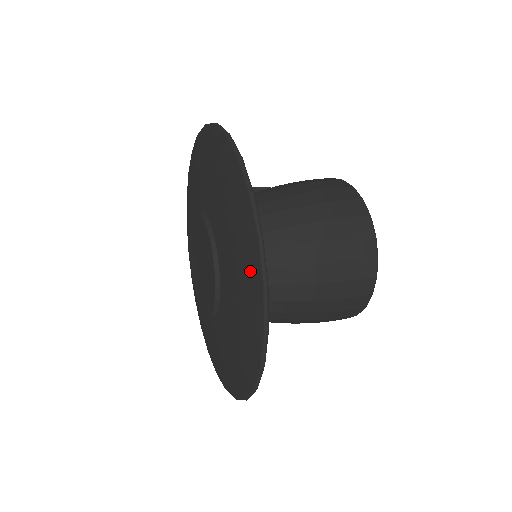
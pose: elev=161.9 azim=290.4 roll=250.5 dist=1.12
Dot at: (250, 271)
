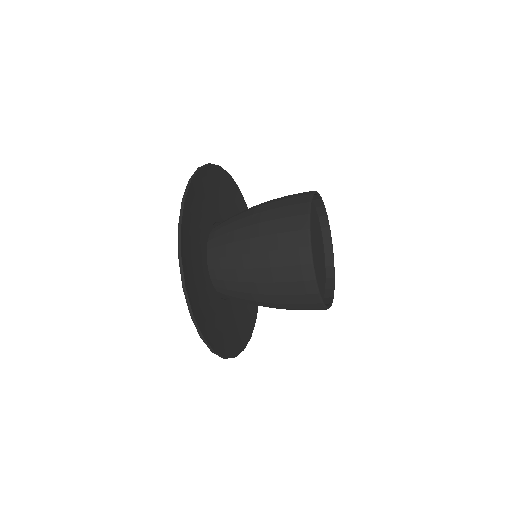
Dot at: occluded
